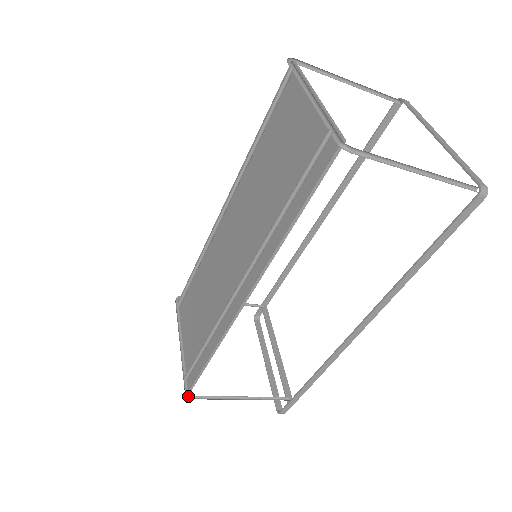
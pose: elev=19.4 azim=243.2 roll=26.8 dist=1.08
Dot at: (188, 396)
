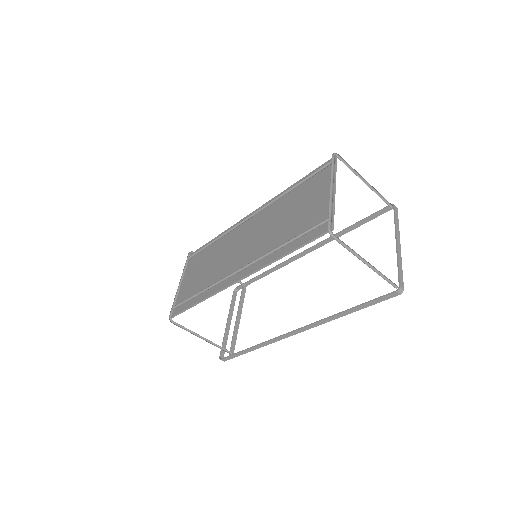
Dot at: (170, 320)
